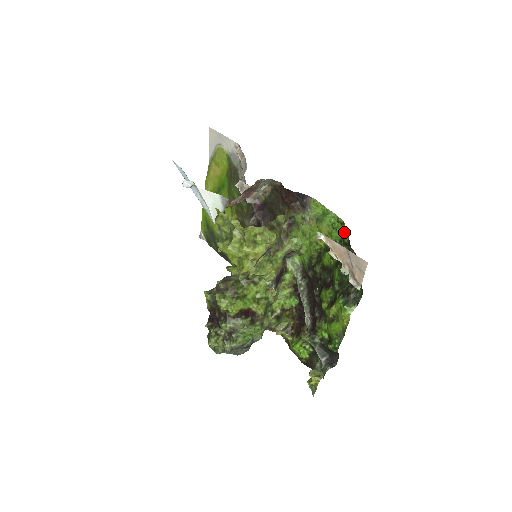
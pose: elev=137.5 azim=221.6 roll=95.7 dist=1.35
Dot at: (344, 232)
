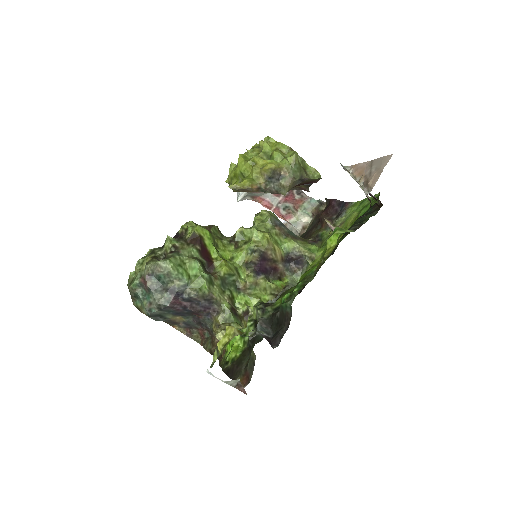
Dot at: (375, 200)
